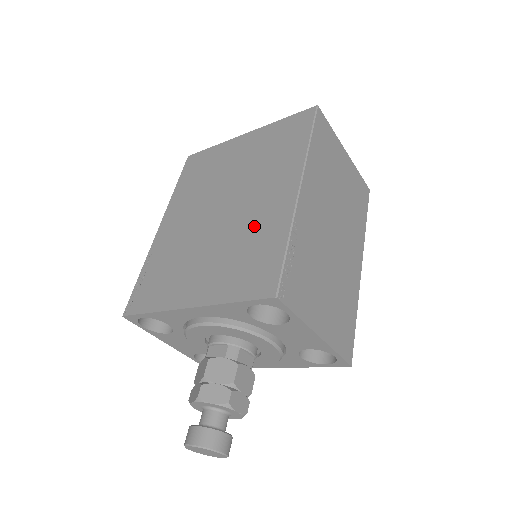
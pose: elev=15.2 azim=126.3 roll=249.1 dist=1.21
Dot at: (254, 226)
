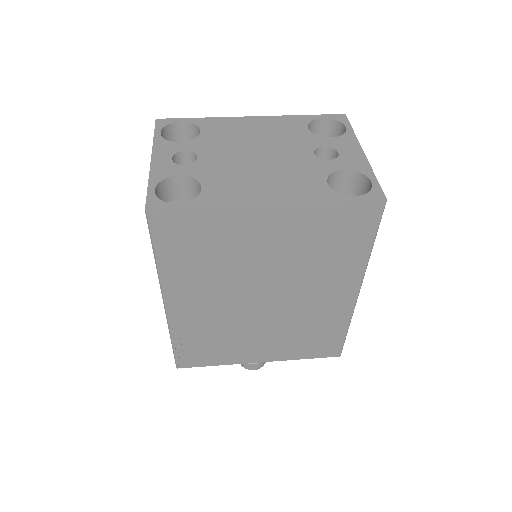
Dot at: (313, 318)
